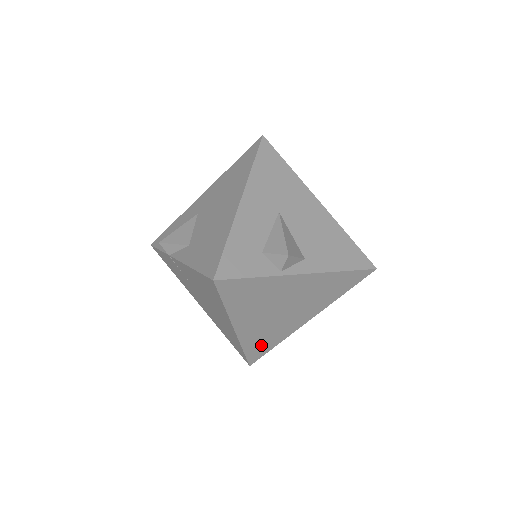
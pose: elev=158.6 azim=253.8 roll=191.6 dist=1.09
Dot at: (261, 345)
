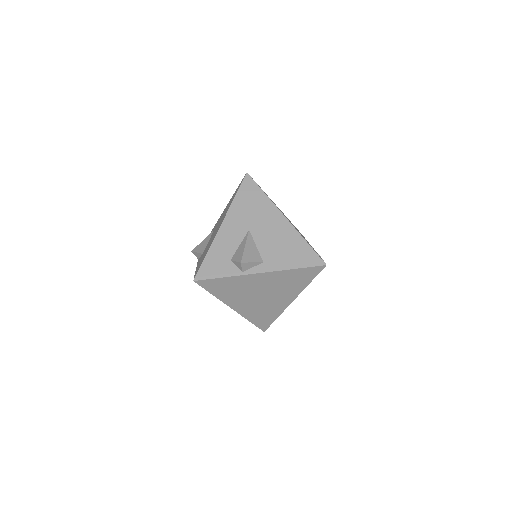
Dot at: (263, 318)
